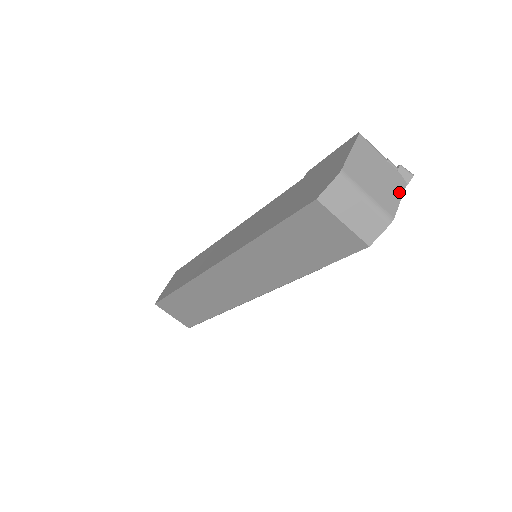
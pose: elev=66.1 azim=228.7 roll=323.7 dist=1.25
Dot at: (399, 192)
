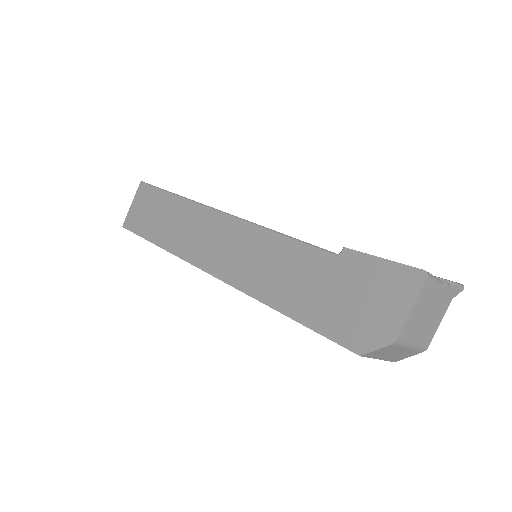
Dot at: (443, 314)
